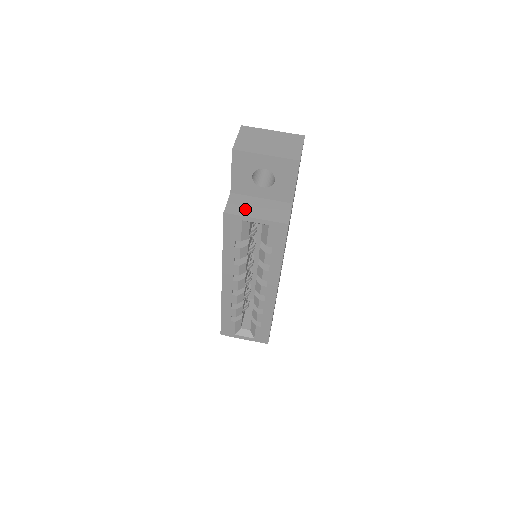
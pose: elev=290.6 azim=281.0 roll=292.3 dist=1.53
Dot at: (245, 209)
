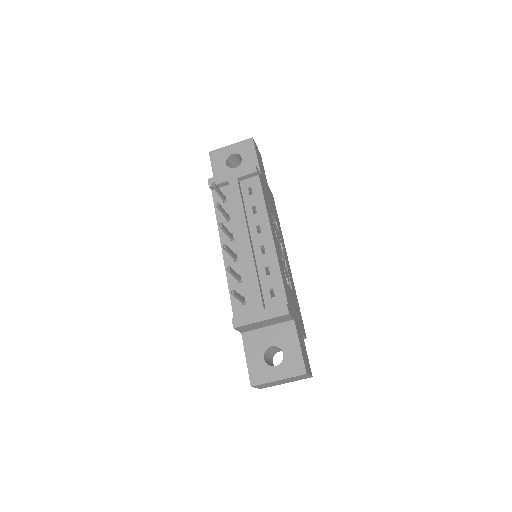
Dot at: occluded
